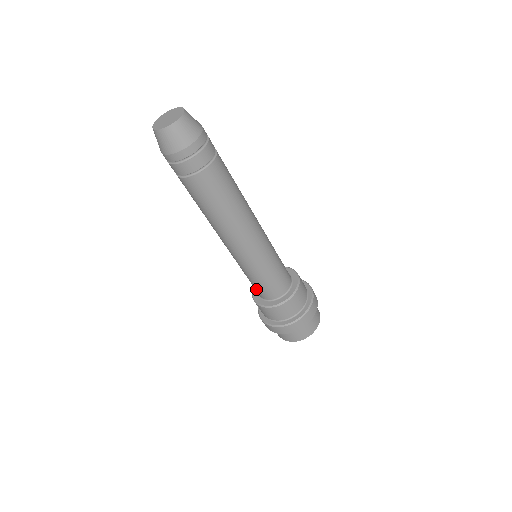
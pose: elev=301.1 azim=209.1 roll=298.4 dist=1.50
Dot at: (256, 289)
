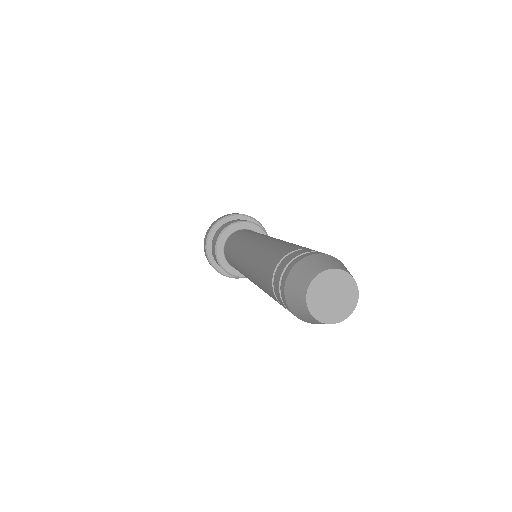
Dot at: occluded
